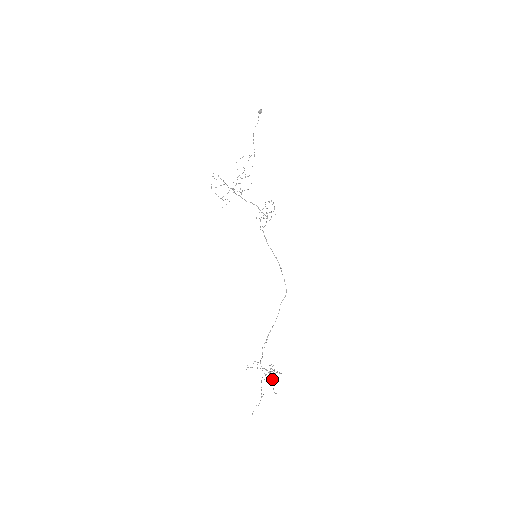
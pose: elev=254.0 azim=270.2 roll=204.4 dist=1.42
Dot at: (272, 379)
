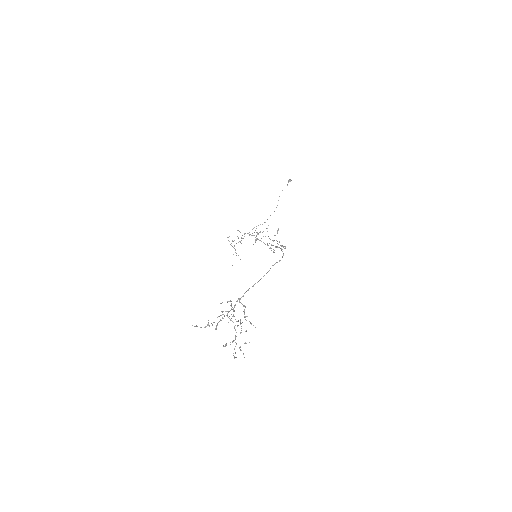
Dot at: (236, 343)
